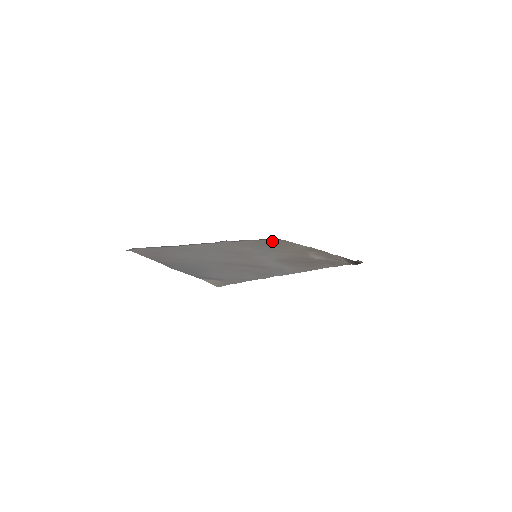
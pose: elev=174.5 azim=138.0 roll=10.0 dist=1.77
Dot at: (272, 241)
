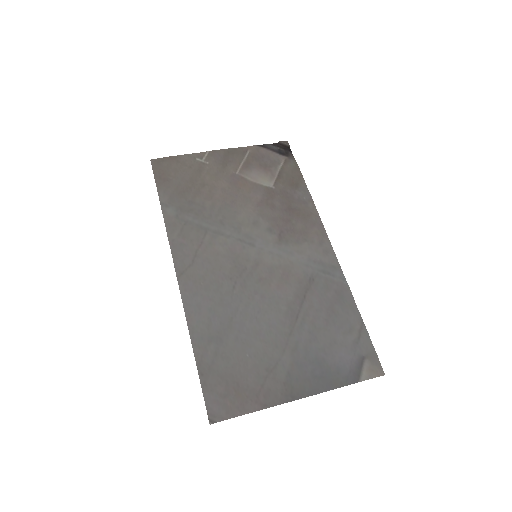
Dot at: (171, 181)
